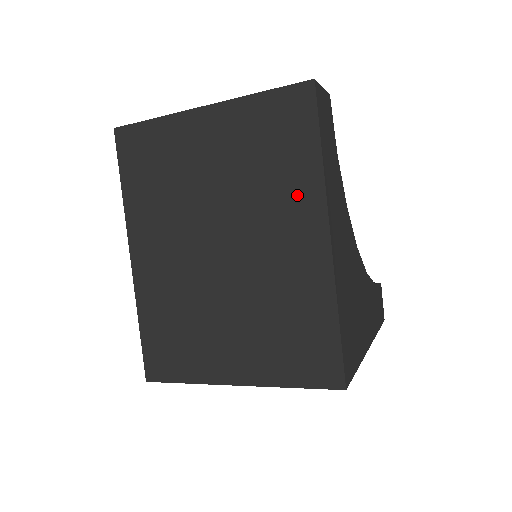
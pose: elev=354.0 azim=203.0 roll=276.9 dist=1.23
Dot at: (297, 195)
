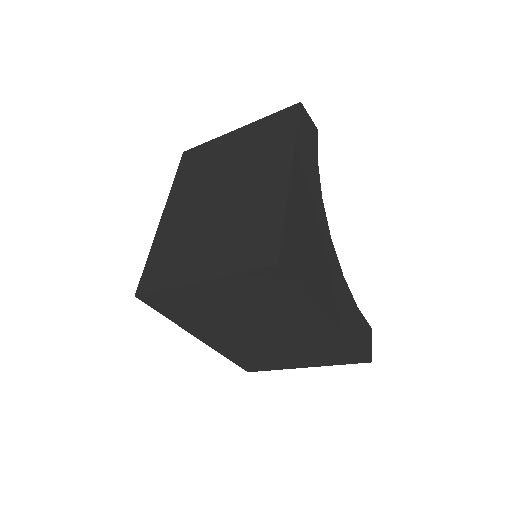
Dot at: (277, 155)
